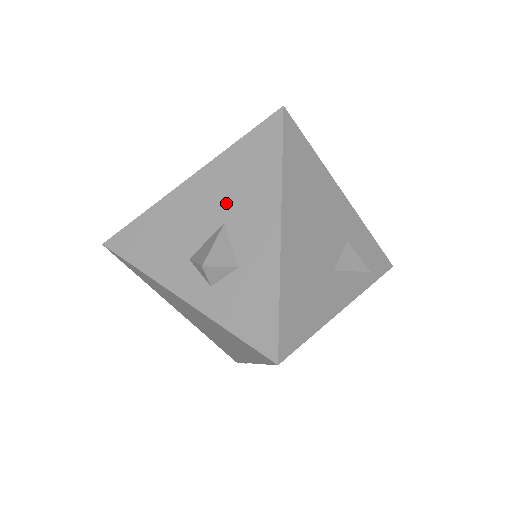
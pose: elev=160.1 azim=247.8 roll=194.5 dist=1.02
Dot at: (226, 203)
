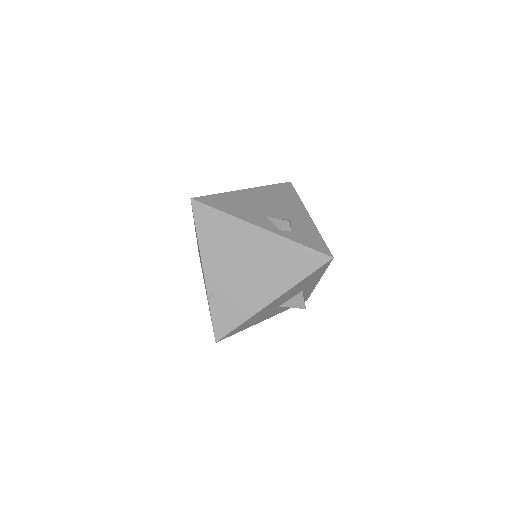
Dot at: occluded
